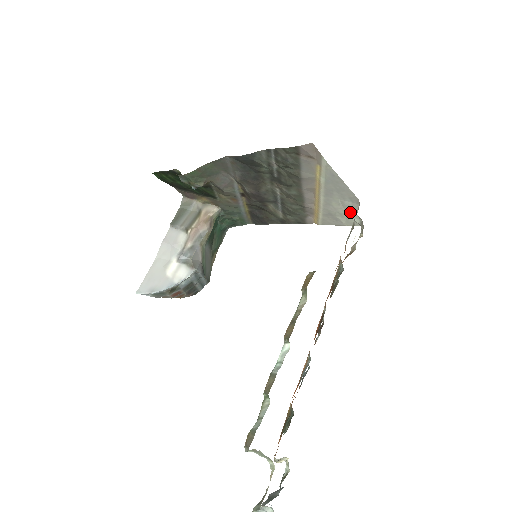
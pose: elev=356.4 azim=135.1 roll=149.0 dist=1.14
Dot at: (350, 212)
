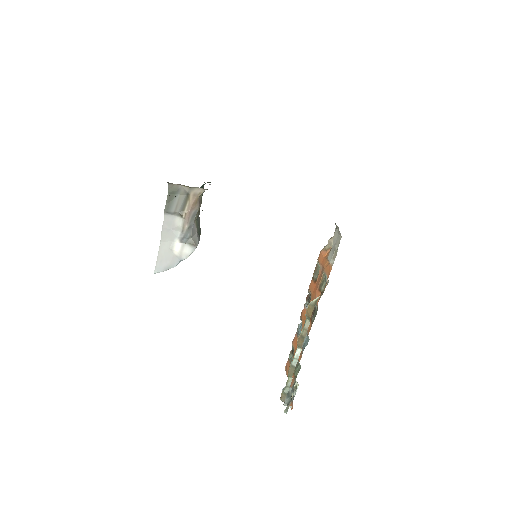
Dot at: occluded
